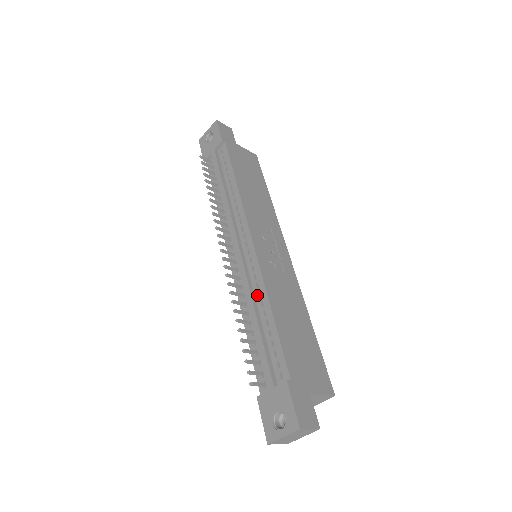
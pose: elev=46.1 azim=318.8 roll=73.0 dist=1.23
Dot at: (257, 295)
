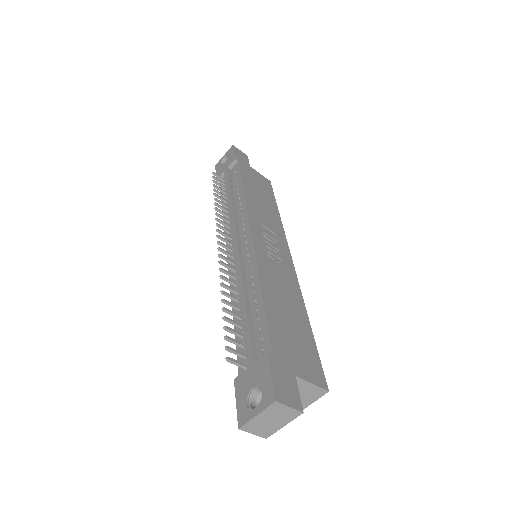
Dot at: (249, 280)
